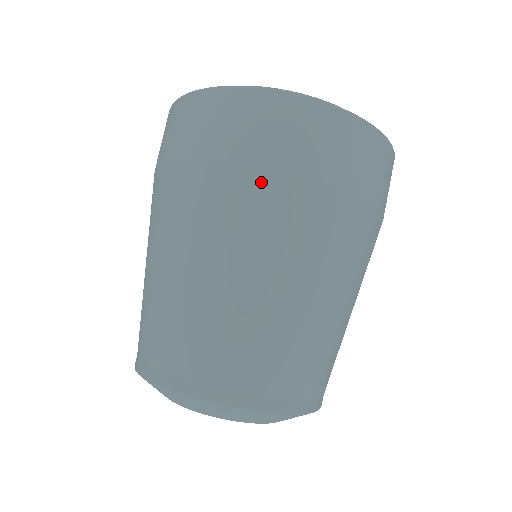
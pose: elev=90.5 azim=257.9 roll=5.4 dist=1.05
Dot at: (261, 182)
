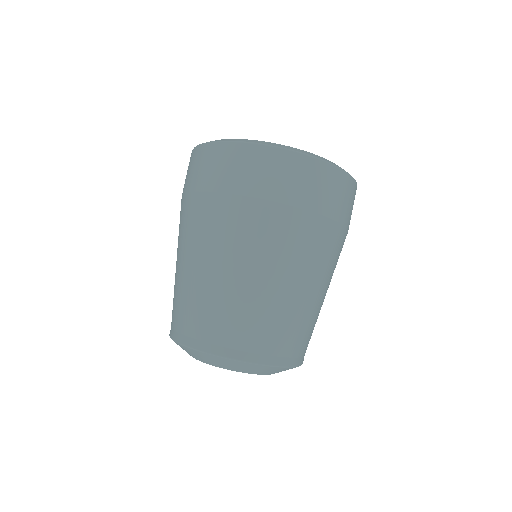
Dot at: (257, 209)
